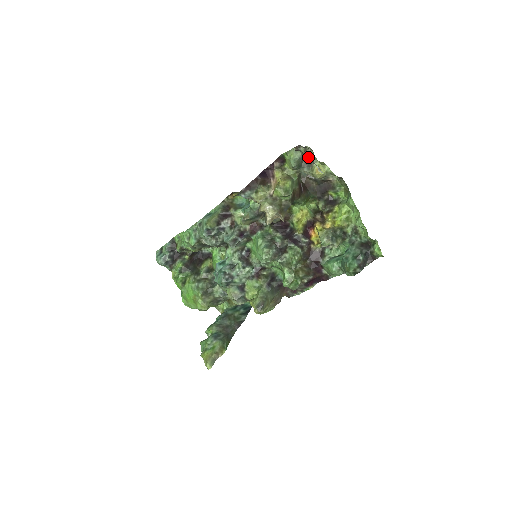
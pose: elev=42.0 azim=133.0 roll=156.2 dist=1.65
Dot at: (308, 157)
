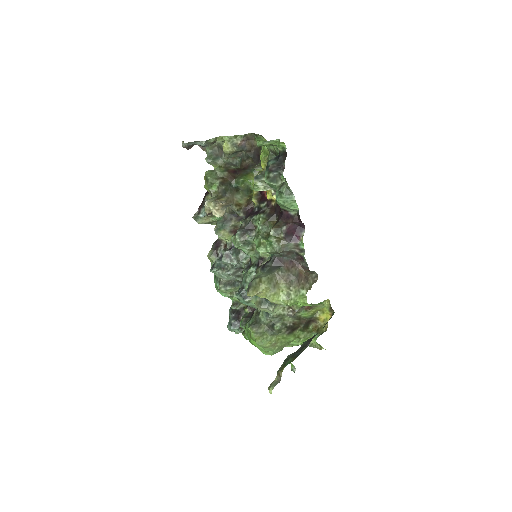
Dot at: (219, 147)
